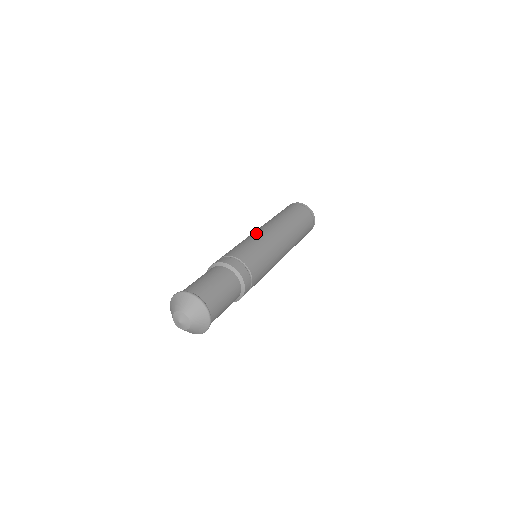
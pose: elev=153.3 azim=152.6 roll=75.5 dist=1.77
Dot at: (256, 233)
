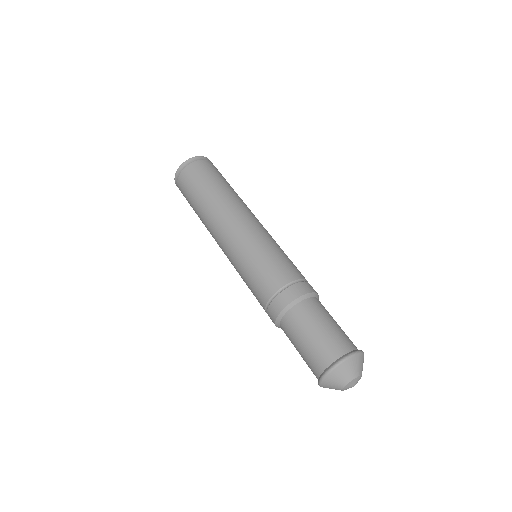
Dot at: (230, 250)
